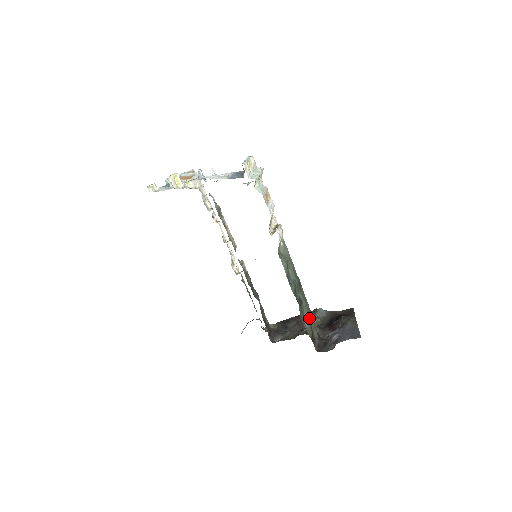
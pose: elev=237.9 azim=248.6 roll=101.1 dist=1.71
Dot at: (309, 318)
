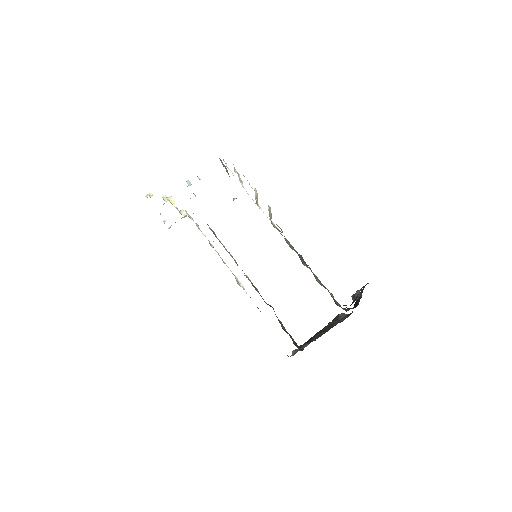
Dot at: (325, 288)
